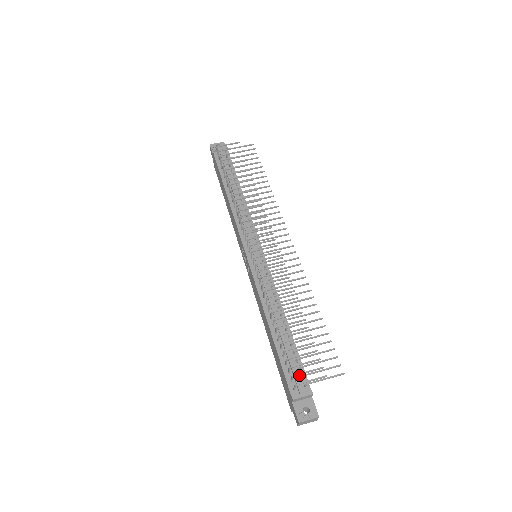
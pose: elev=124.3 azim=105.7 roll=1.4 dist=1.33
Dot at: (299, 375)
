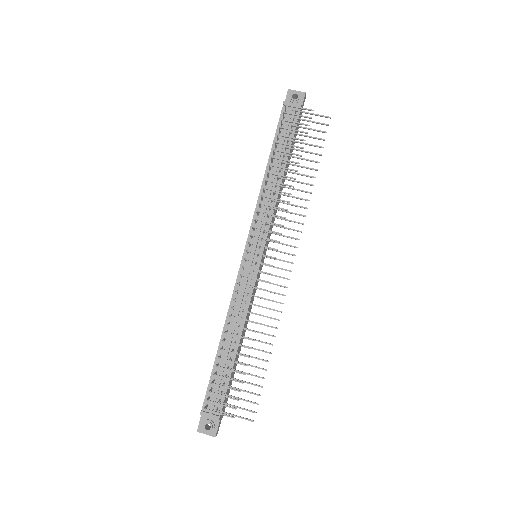
Dot at: (219, 397)
